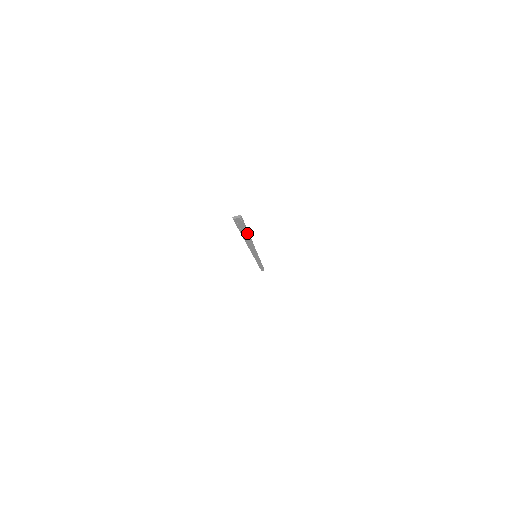
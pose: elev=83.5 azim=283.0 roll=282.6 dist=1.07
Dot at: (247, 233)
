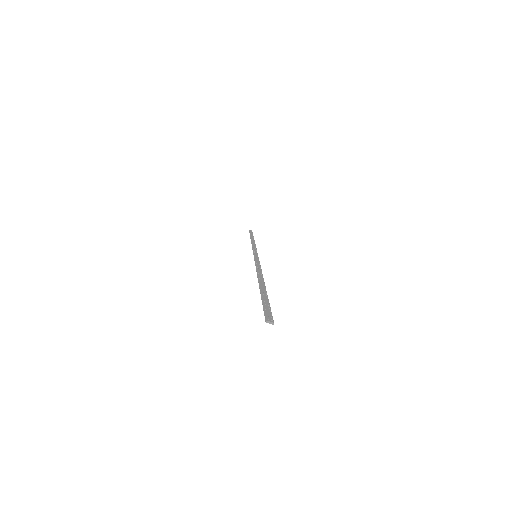
Dot at: (266, 297)
